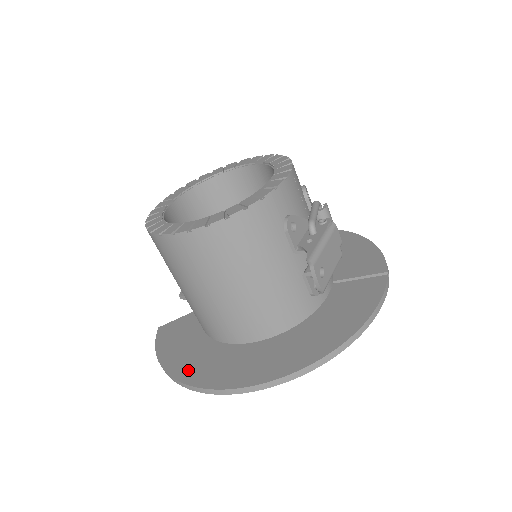
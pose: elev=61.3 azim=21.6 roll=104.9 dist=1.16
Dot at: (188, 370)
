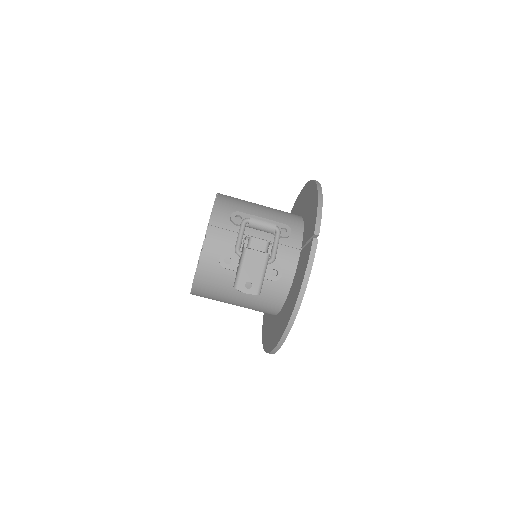
Dot at: (265, 338)
